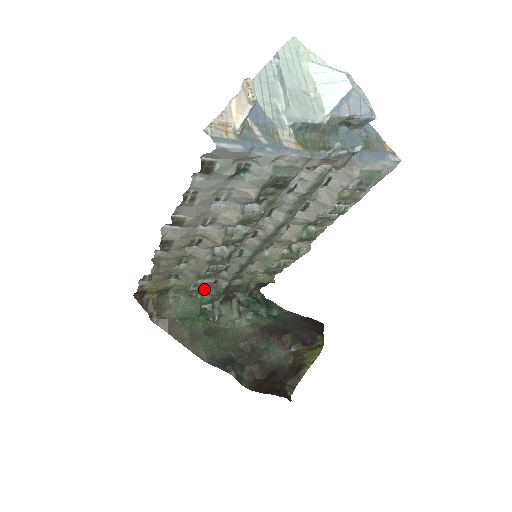
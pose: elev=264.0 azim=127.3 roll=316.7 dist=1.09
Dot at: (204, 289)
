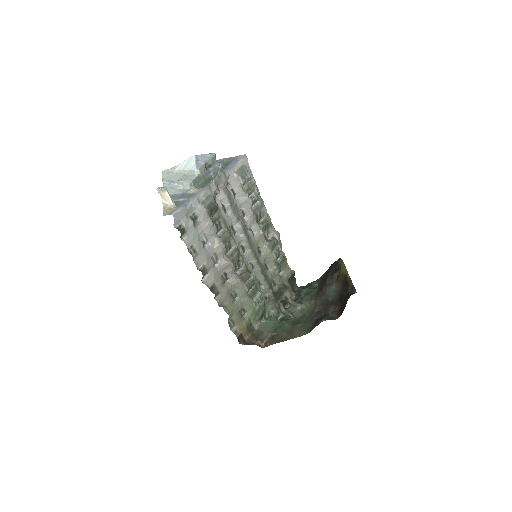
Dot at: (264, 304)
